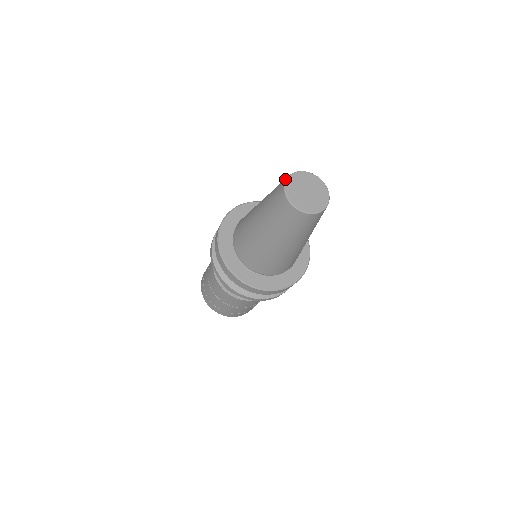
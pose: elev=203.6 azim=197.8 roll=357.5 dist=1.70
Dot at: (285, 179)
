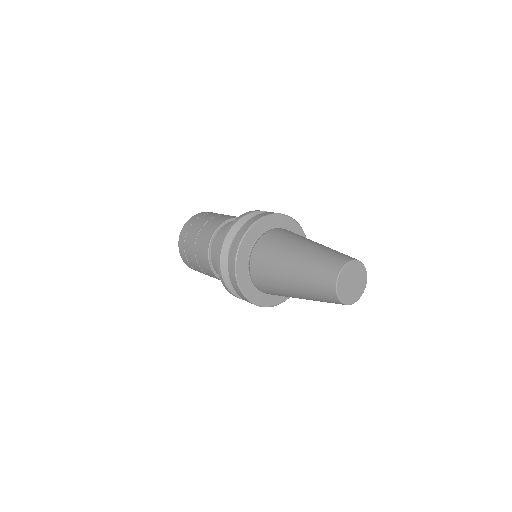
Dot at: (337, 272)
